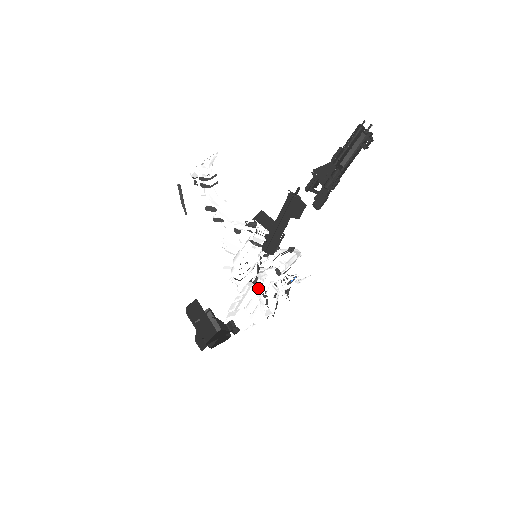
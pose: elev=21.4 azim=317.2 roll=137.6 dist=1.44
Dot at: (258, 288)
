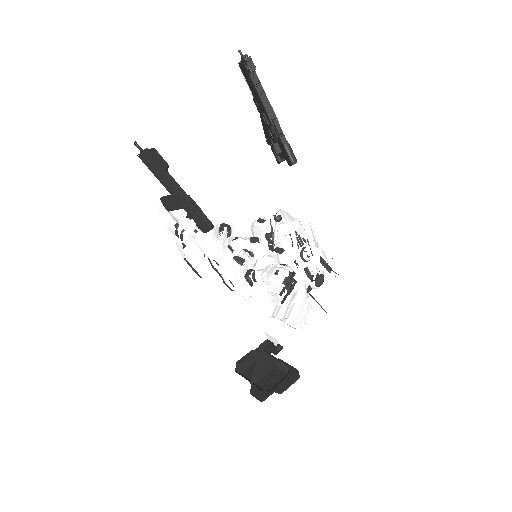
Dot at: (264, 282)
